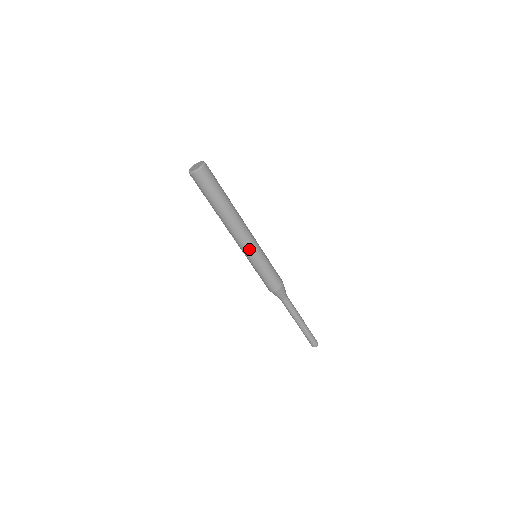
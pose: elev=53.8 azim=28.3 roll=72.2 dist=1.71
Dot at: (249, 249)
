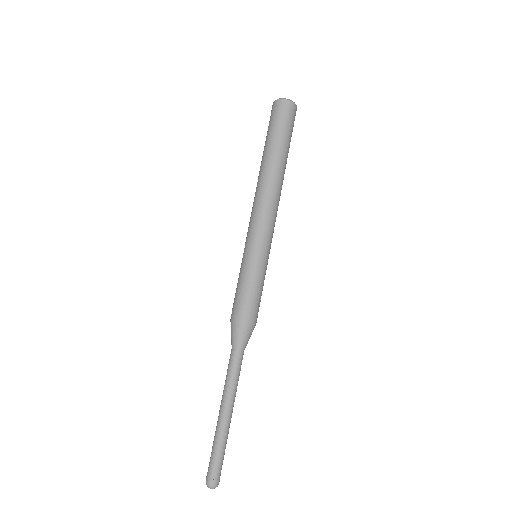
Dot at: (253, 230)
